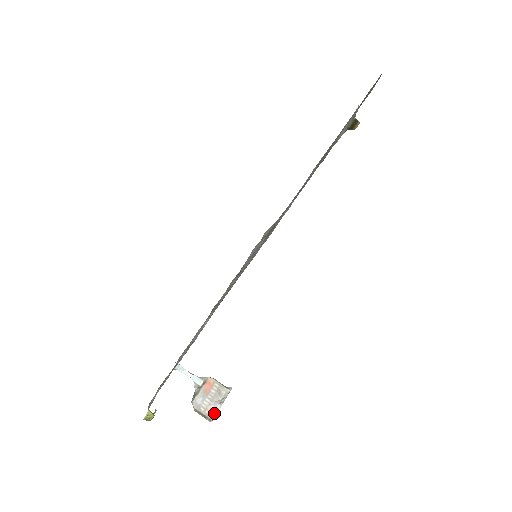
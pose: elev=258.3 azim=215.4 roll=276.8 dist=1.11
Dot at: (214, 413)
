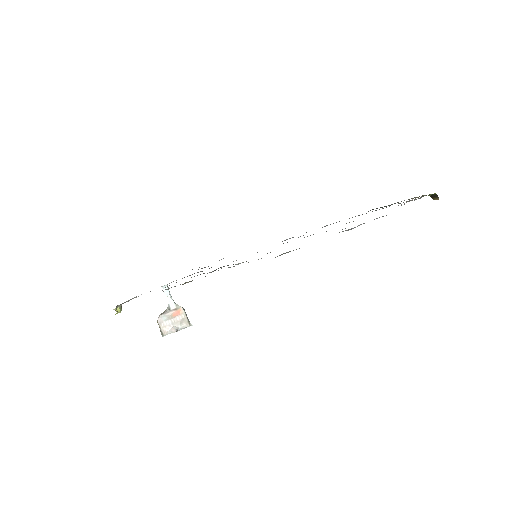
Dot at: (168, 333)
